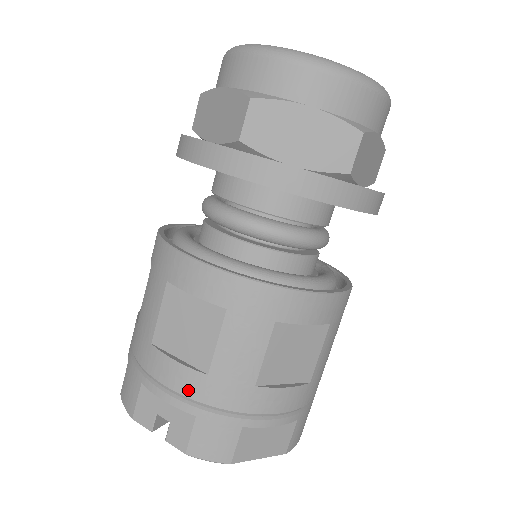
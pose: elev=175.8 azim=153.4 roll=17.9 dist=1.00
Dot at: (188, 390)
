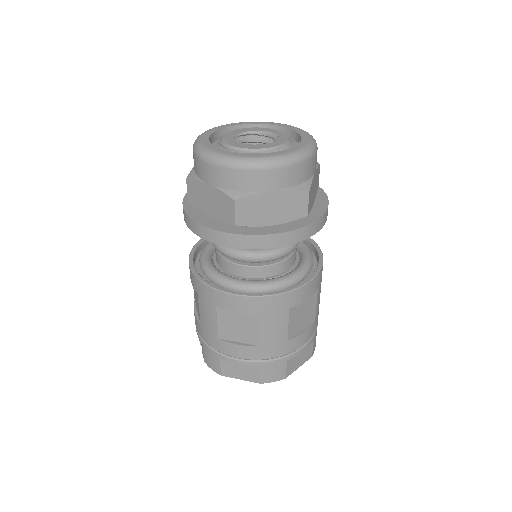
Dot at: (198, 330)
